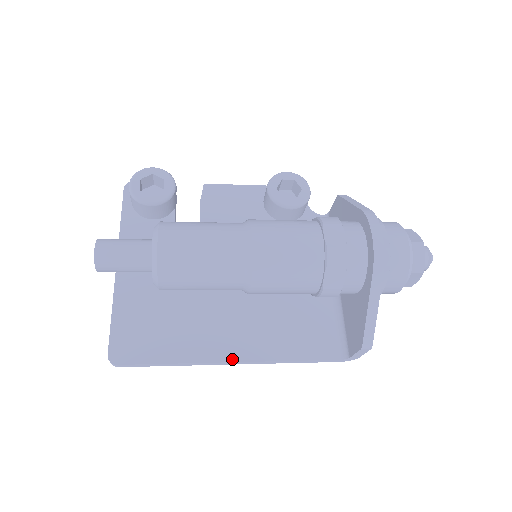
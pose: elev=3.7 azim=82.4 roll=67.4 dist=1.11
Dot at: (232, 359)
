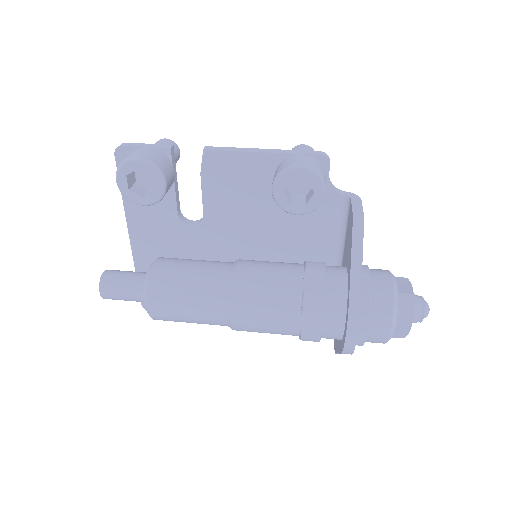
Dot at: occluded
